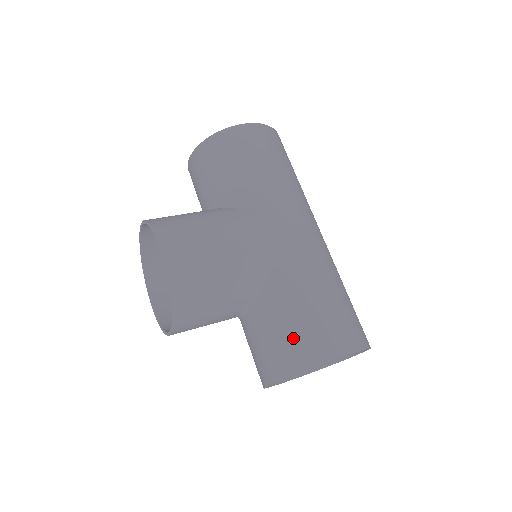
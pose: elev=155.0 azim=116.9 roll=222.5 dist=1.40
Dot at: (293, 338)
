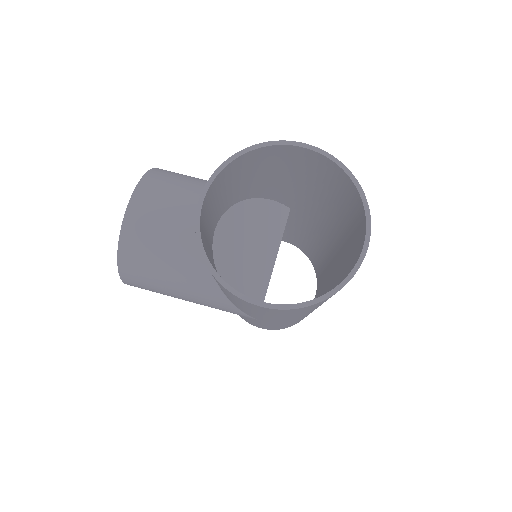
Dot at: occluded
